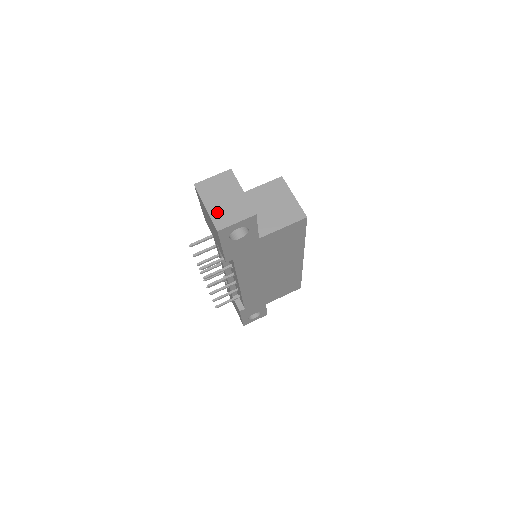
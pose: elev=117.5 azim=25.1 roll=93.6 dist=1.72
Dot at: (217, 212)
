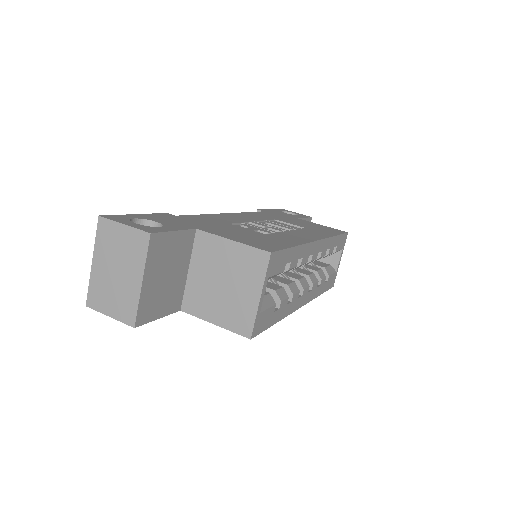
Dot at: (99, 282)
